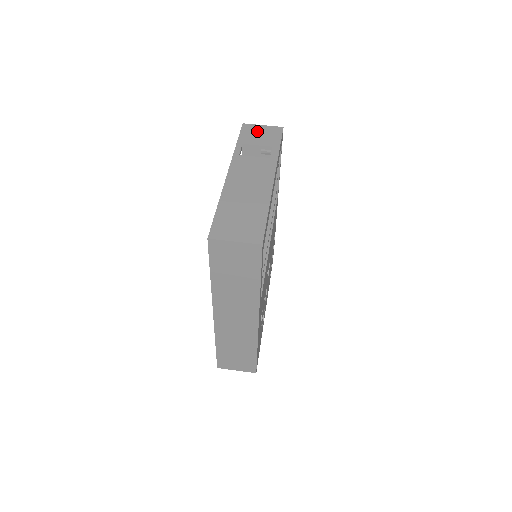
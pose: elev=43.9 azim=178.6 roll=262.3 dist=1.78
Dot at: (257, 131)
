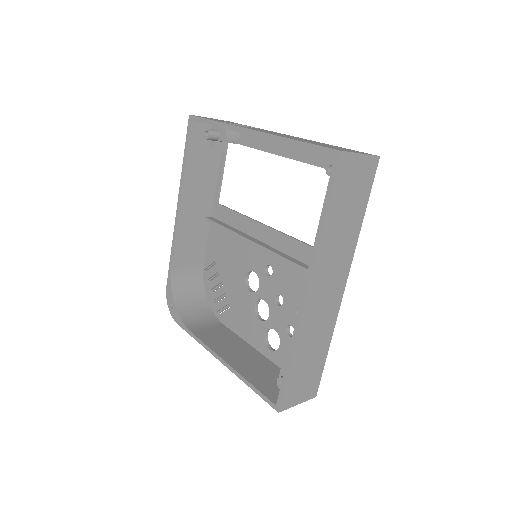
Dot at: occluded
